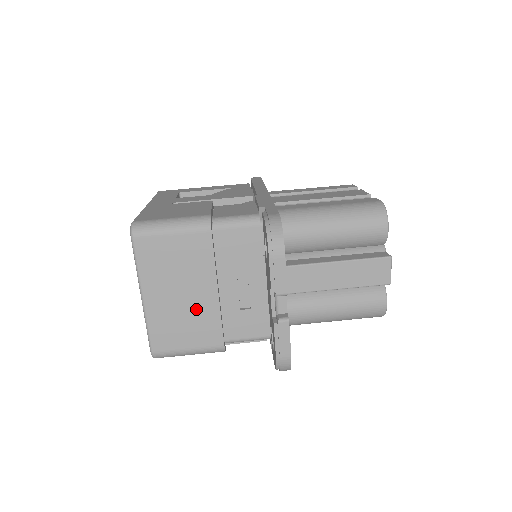
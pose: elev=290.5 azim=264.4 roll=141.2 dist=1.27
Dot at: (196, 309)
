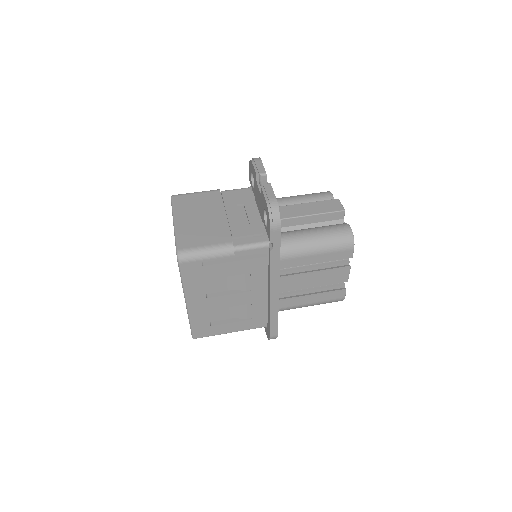
Dot at: (211, 224)
